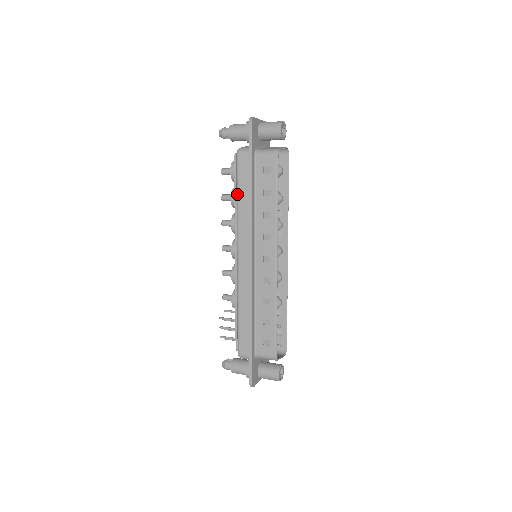
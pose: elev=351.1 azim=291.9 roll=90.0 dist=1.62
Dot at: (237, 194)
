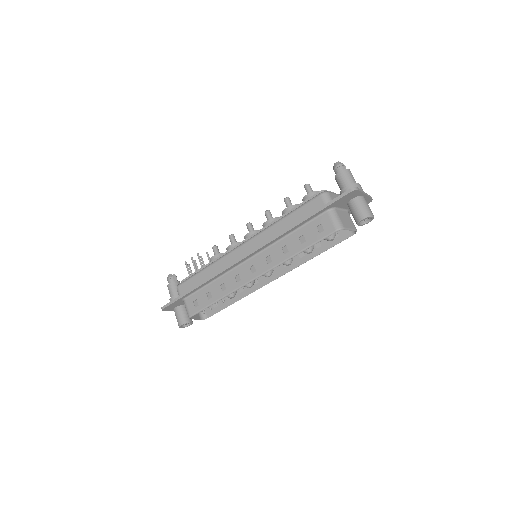
Dot at: (289, 214)
